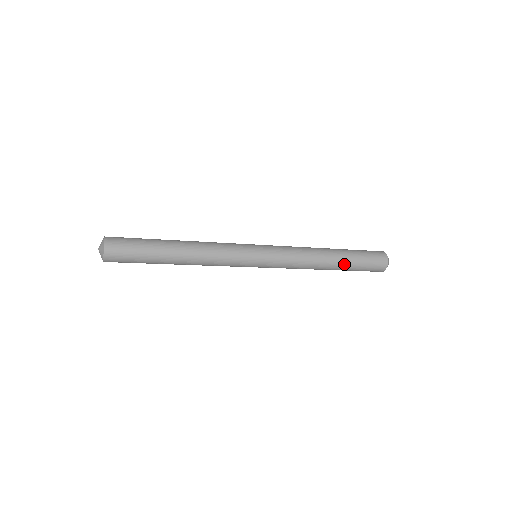
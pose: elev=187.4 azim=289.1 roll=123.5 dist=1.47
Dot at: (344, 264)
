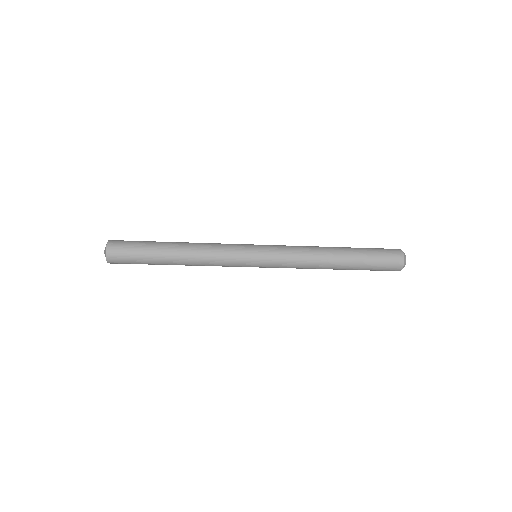
Dot at: (350, 269)
